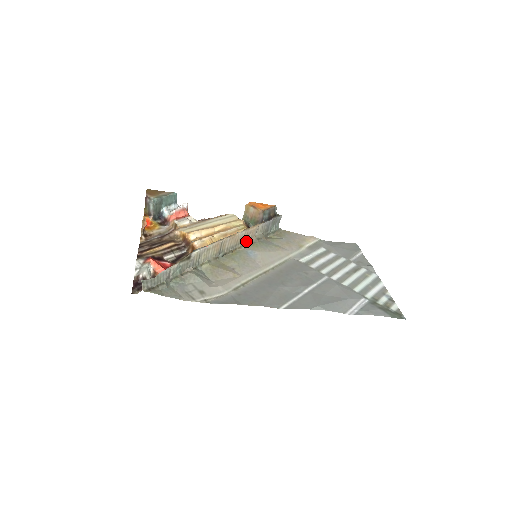
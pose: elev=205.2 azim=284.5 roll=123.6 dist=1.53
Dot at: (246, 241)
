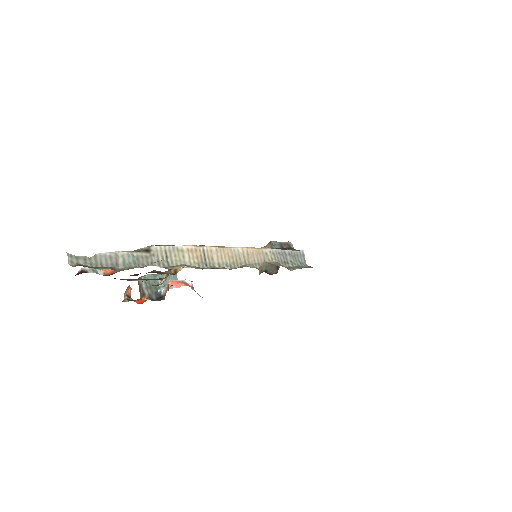
Dot at: (251, 265)
